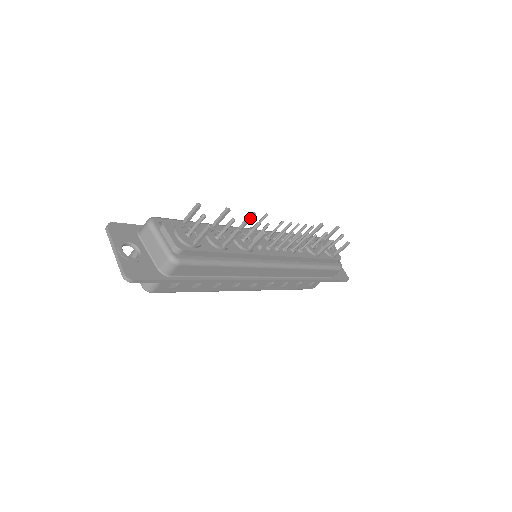
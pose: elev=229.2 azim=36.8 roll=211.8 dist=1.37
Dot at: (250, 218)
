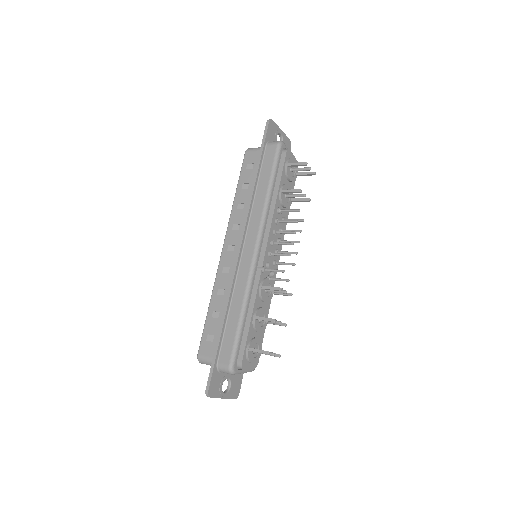
Dot at: (277, 290)
